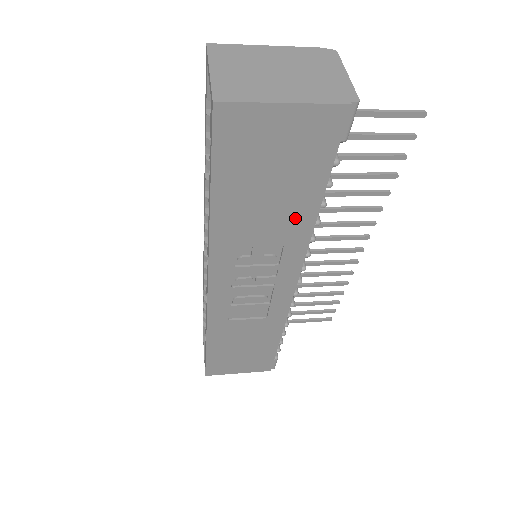
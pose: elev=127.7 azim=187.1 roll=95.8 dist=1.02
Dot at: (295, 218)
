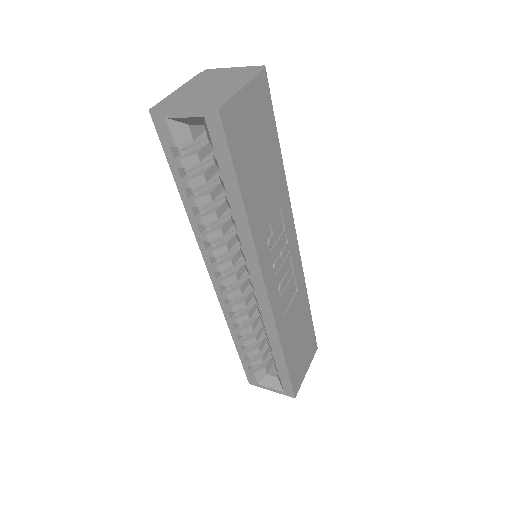
Dot at: (277, 178)
